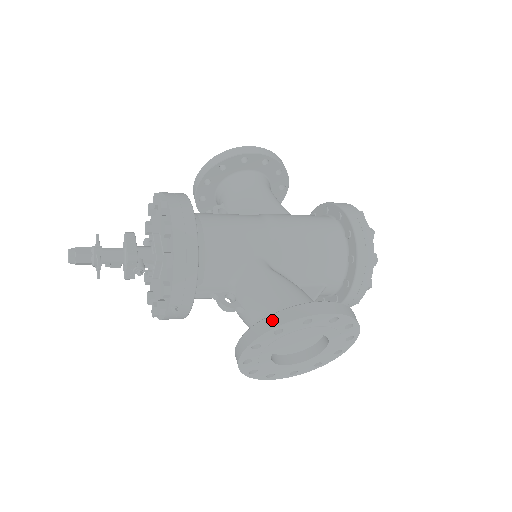
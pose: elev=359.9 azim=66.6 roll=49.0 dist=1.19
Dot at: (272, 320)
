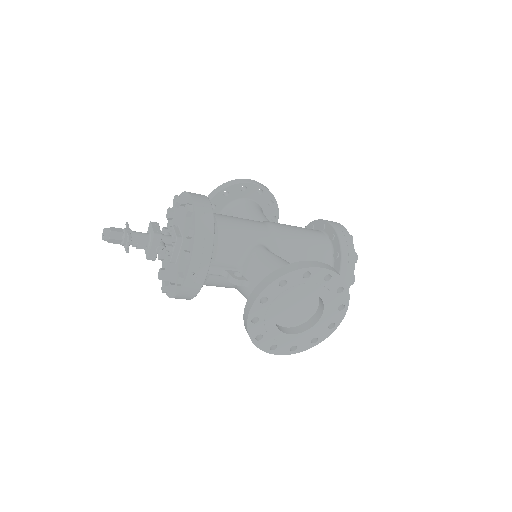
Dot at: (277, 273)
